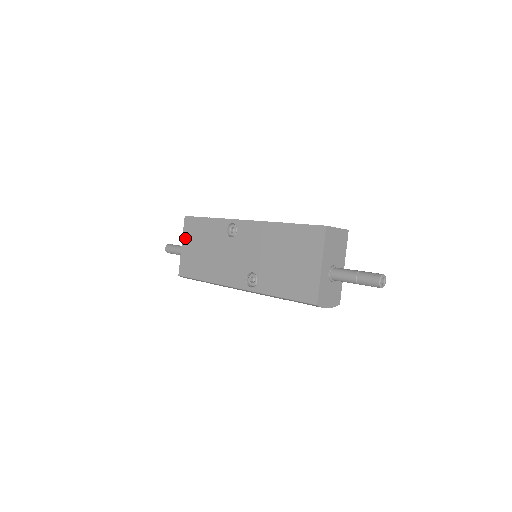
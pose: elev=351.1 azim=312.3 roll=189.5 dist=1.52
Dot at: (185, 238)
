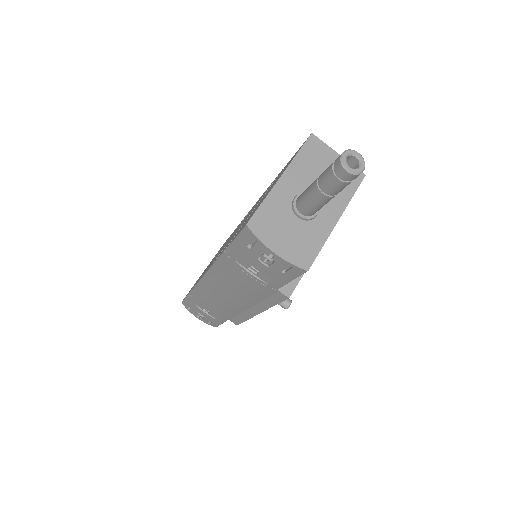
Dot at: (210, 262)
